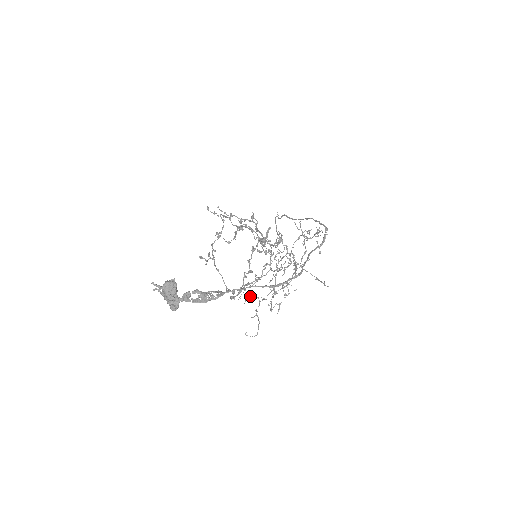
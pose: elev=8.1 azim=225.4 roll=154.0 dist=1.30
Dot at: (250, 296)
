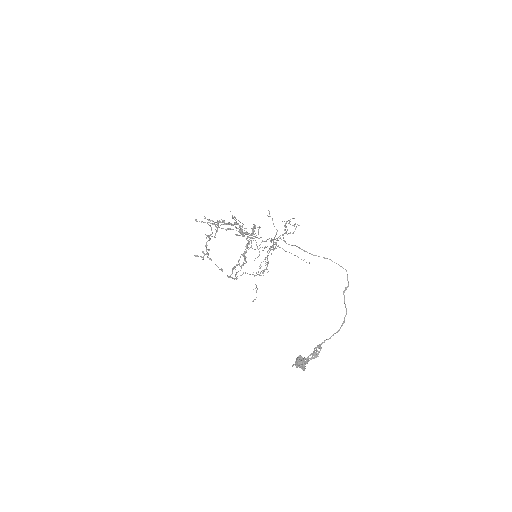
Dot at: occluded
